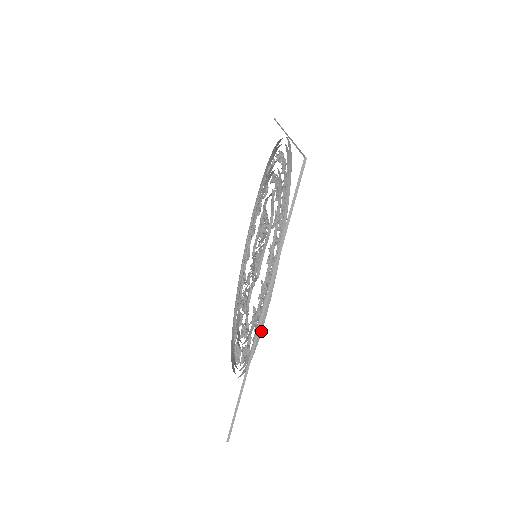
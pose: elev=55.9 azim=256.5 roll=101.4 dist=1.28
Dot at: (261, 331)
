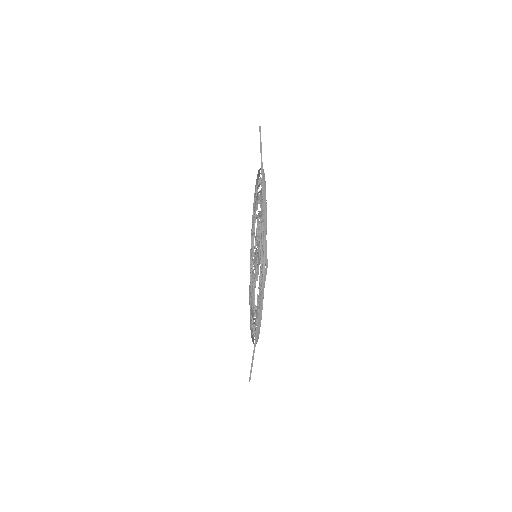
Dot at: (258, 336)
